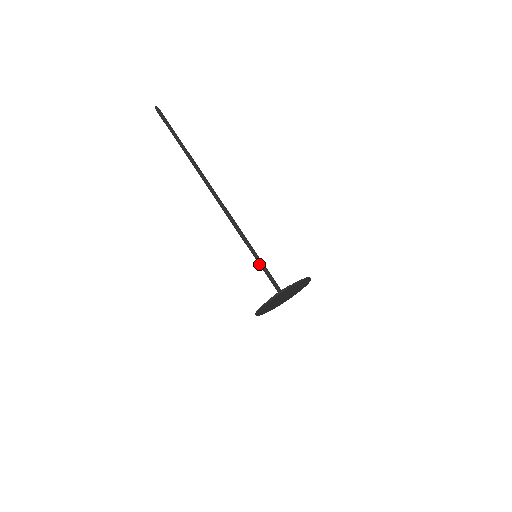
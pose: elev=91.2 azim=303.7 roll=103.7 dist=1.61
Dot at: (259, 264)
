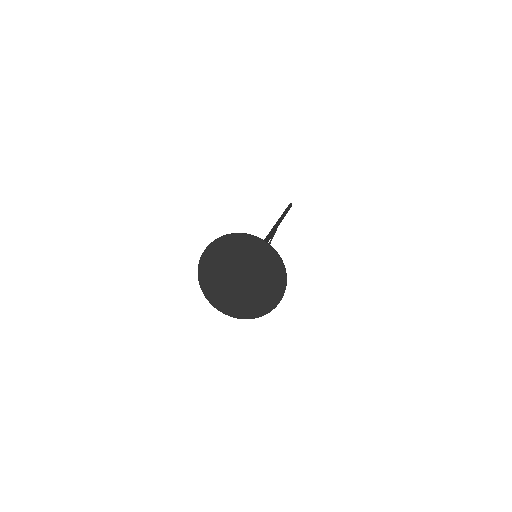
Dot at: occluded
